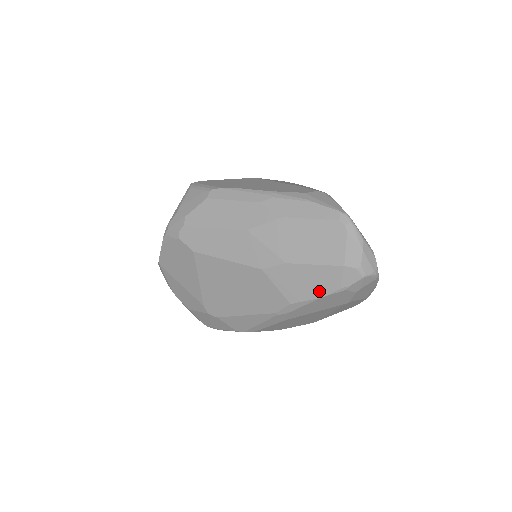
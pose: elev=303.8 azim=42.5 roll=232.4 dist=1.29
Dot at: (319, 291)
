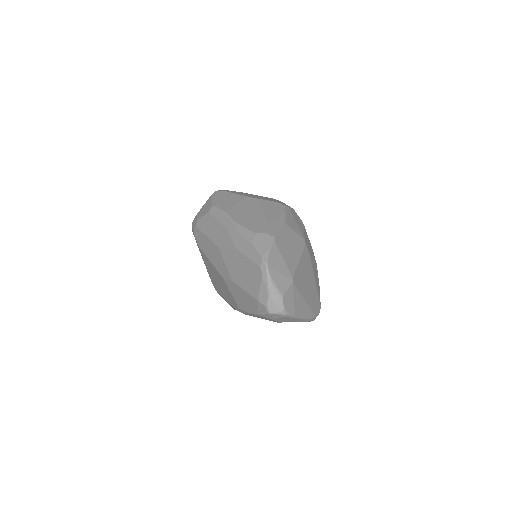
Dot at: (249, 309)
